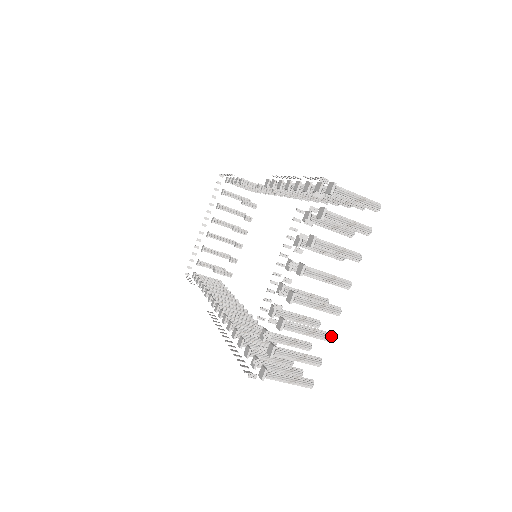
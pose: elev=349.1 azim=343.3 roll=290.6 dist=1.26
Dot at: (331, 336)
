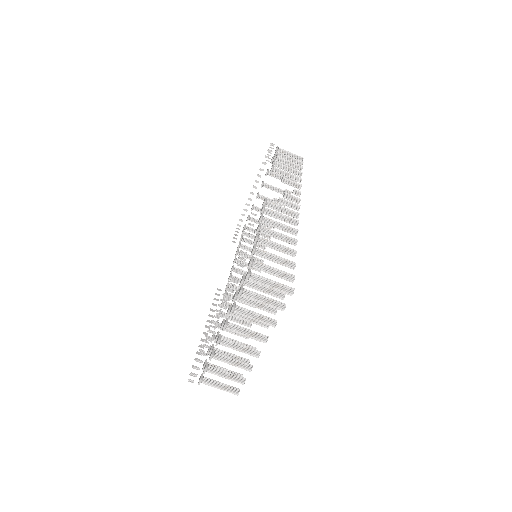
Dot at: occluded
